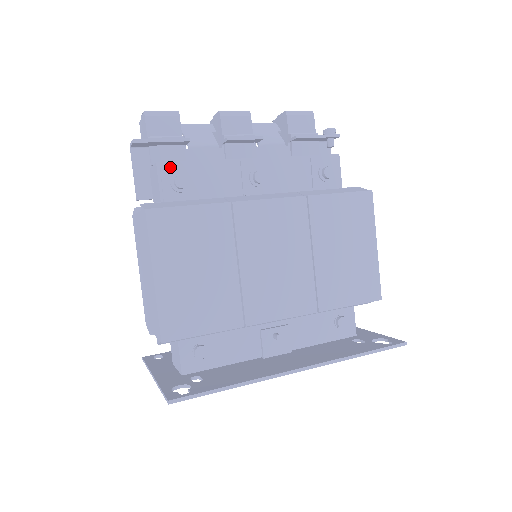
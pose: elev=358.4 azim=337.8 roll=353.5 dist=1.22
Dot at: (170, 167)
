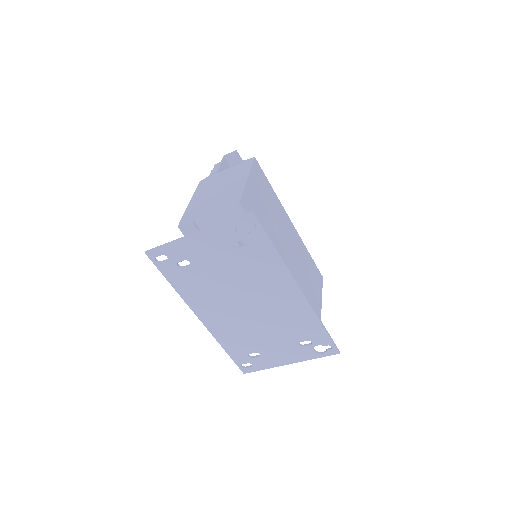
Dot at: occluded
